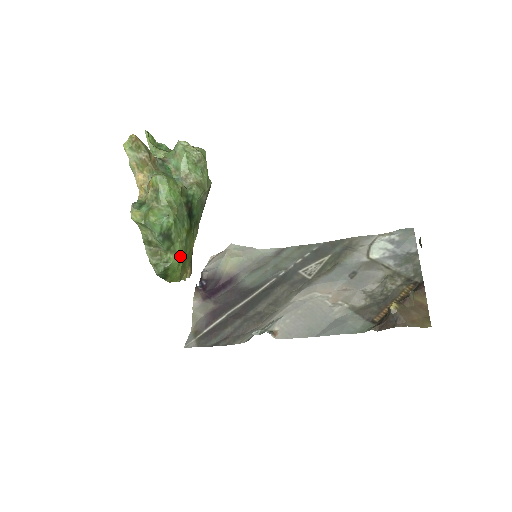
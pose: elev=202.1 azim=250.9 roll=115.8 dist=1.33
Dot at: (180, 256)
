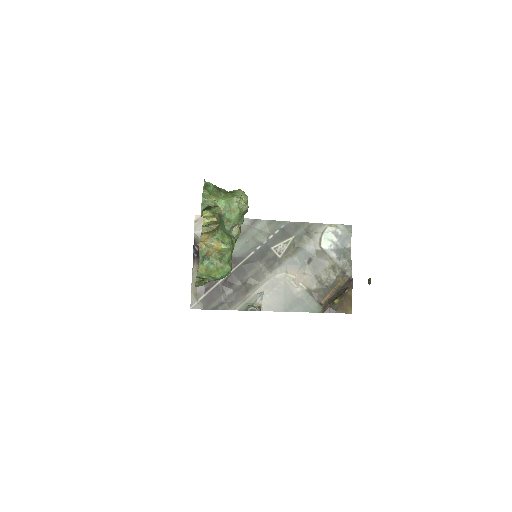
Dot at: occluded
